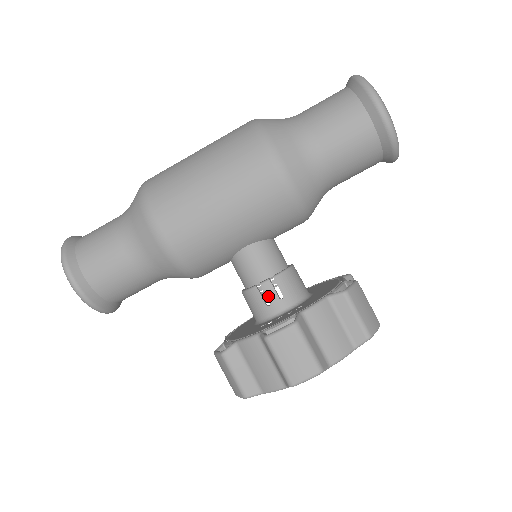
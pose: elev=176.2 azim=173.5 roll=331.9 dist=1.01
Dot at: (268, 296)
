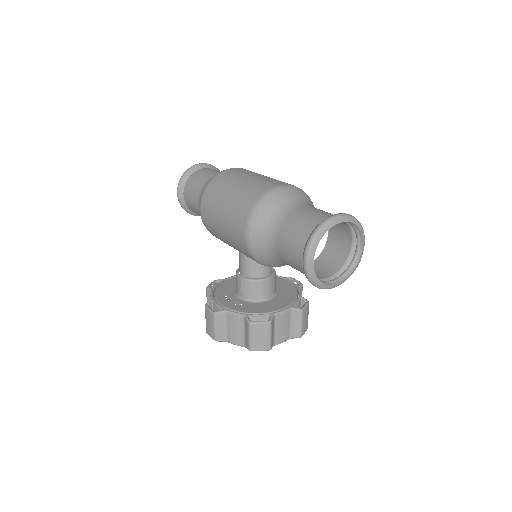
Dot at: (238, 284)
